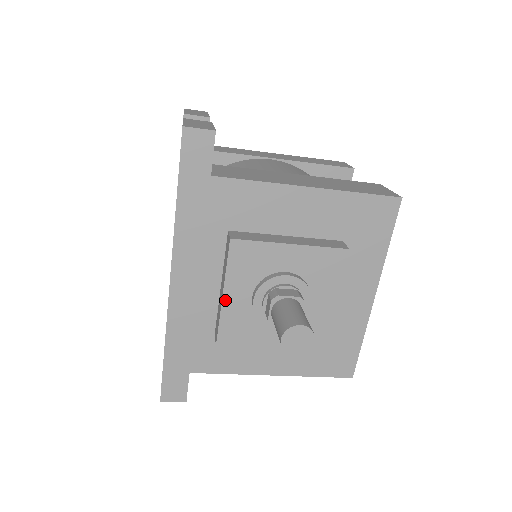
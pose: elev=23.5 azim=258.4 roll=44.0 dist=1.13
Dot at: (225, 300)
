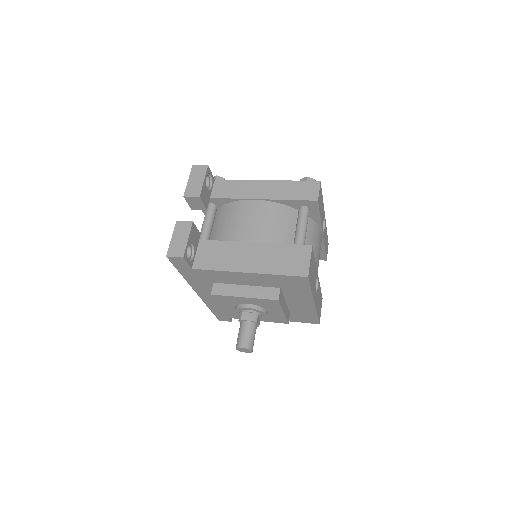
Dot at: (223, 308)
